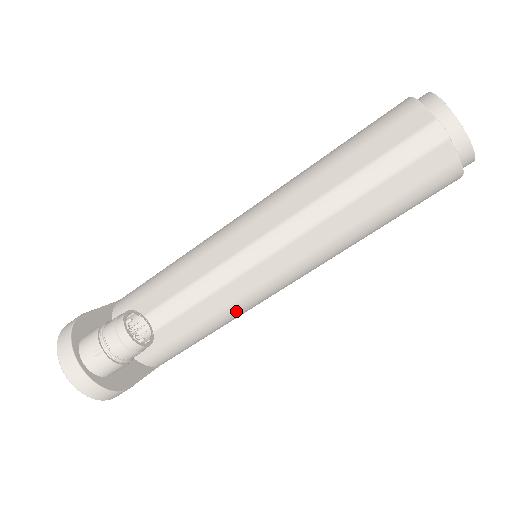
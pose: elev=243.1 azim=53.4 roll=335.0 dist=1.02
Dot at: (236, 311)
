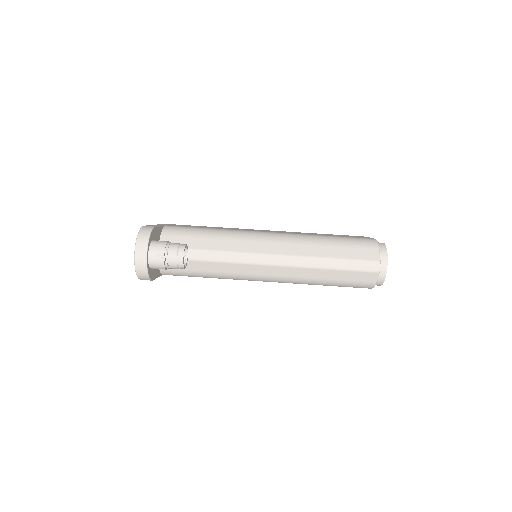
Dot at: (230, 277)
